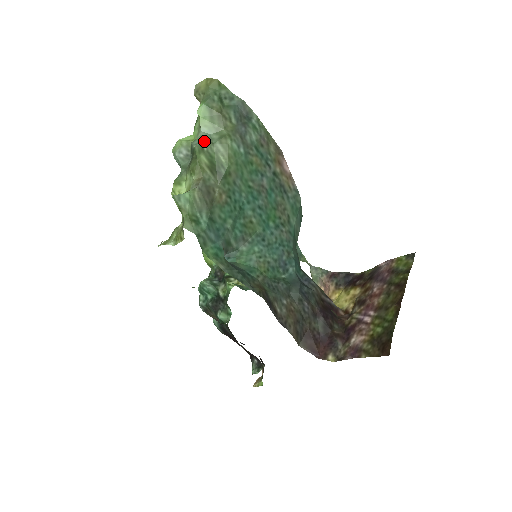
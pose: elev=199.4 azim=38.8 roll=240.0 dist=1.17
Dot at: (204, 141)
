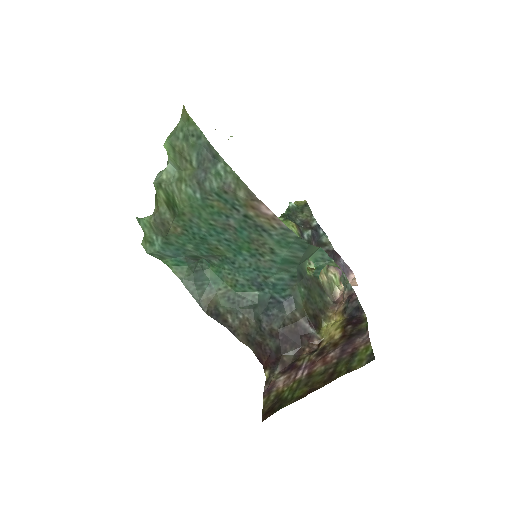
Dot at: (163, 178)
